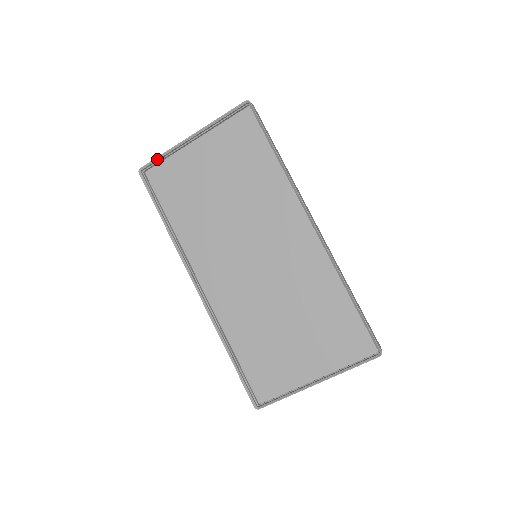
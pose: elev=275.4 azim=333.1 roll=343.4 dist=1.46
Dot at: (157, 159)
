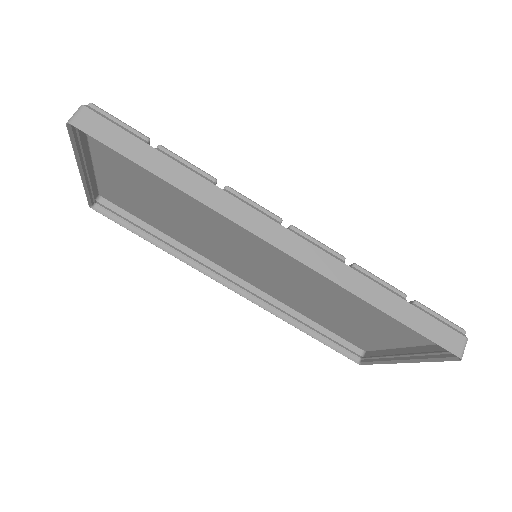
Dot at: (88, 196)
